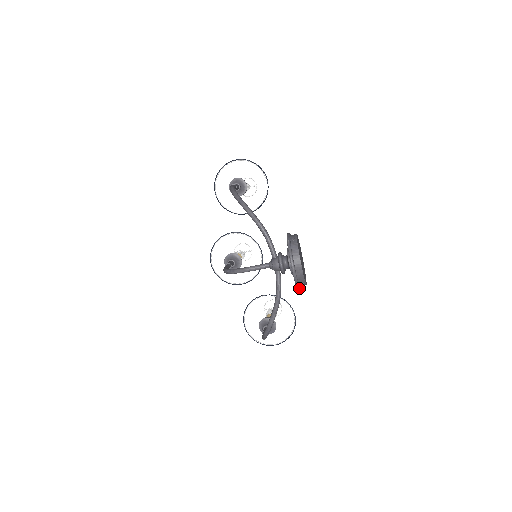
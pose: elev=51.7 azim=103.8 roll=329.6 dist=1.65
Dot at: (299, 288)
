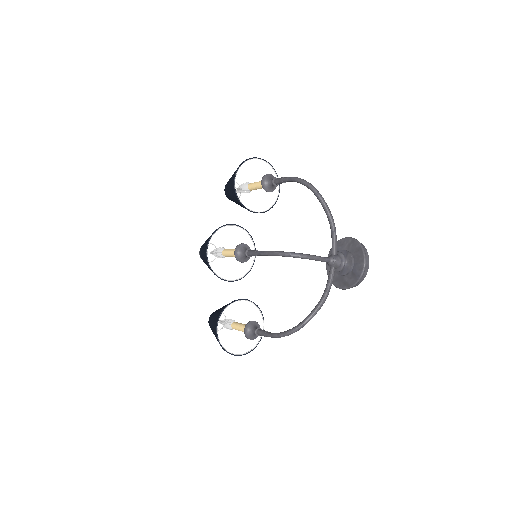
Dot at: occluded
